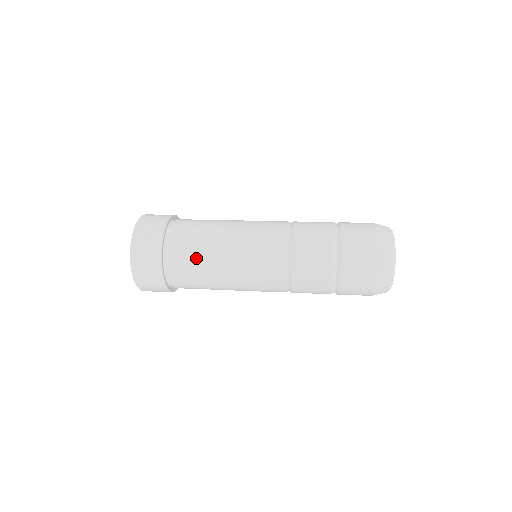
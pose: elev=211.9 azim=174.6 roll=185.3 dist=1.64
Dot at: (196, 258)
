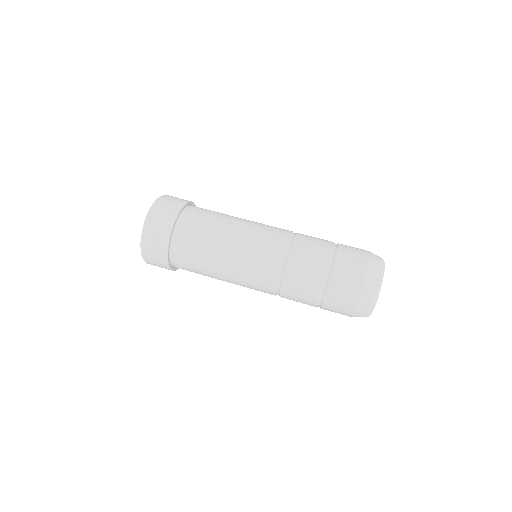
Dot at: (199, 272)
